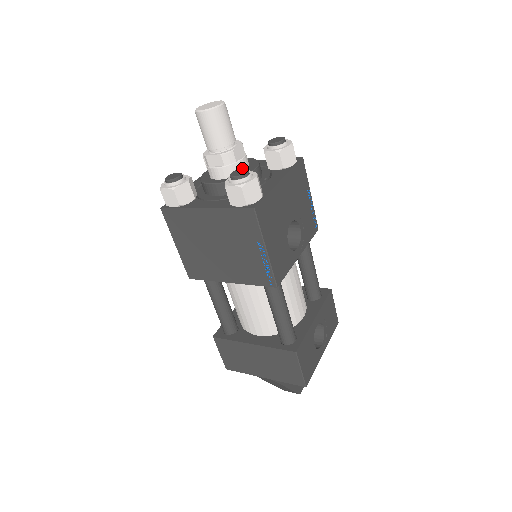
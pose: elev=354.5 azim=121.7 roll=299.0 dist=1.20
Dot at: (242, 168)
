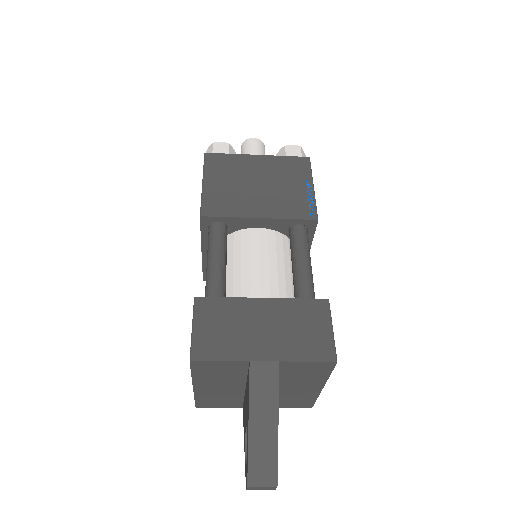
Dot at: occluded
